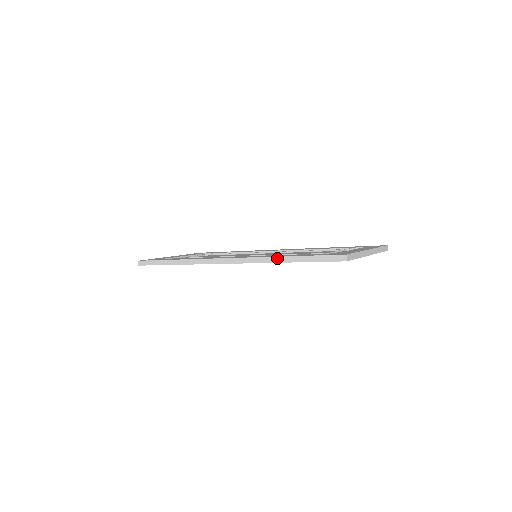
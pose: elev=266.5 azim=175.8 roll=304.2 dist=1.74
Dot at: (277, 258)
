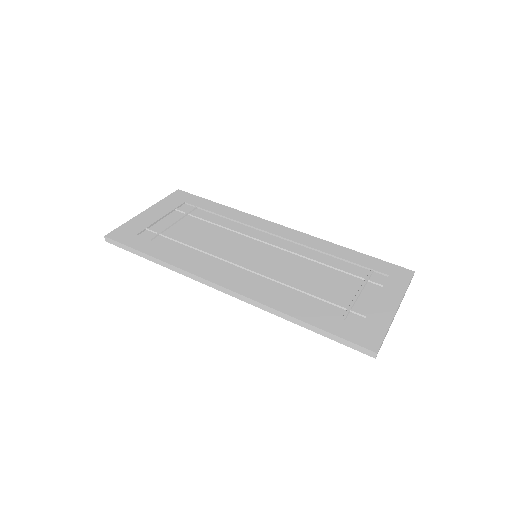
Dot at: (290, 317)
